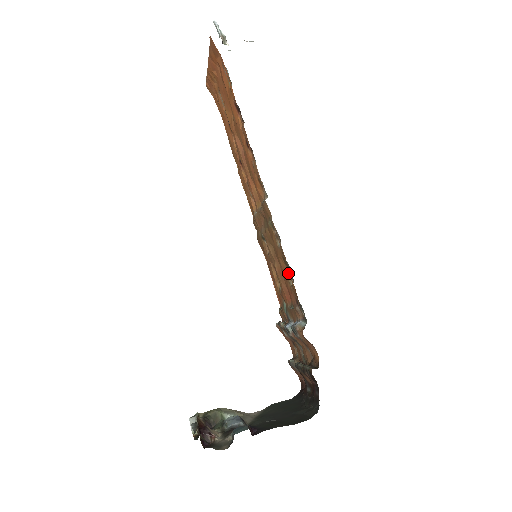
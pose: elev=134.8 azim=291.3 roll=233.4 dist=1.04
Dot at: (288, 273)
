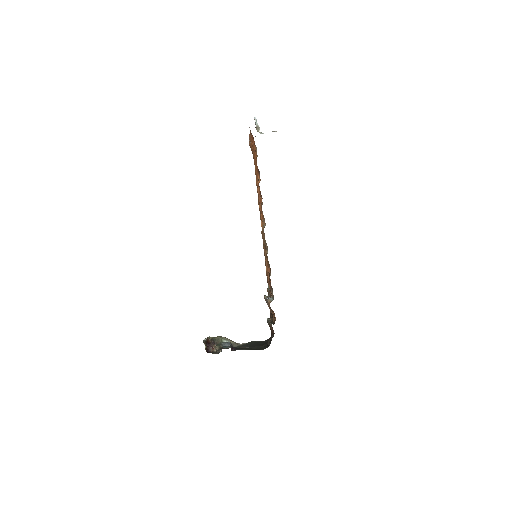
Dot at: (269, 270)
